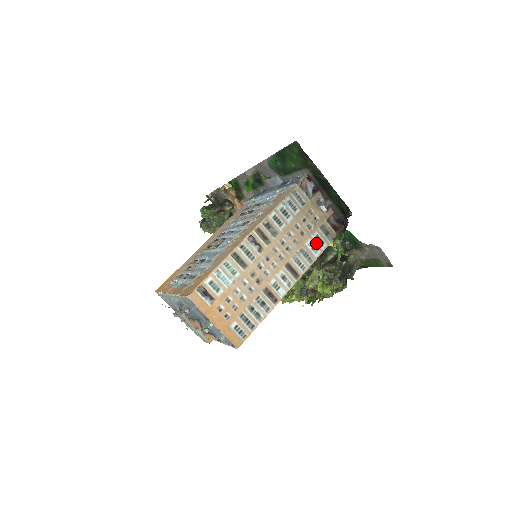
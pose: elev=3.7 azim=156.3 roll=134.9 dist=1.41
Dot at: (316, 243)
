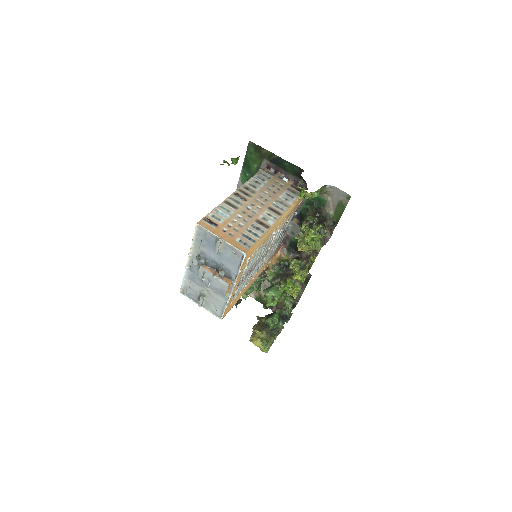
Dot at: (287, 197)
